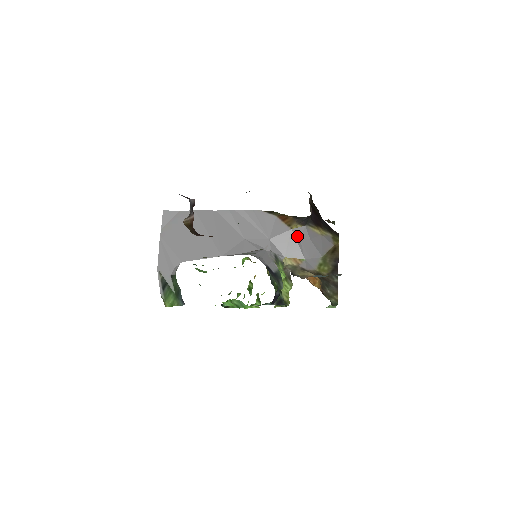
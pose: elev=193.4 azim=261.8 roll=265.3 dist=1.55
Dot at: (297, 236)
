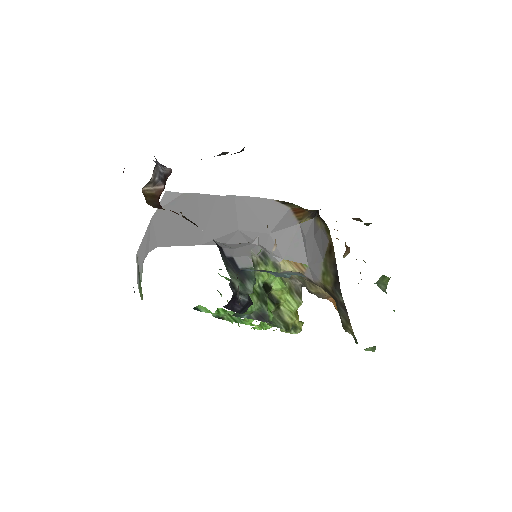
Dot at: (303, 232)
